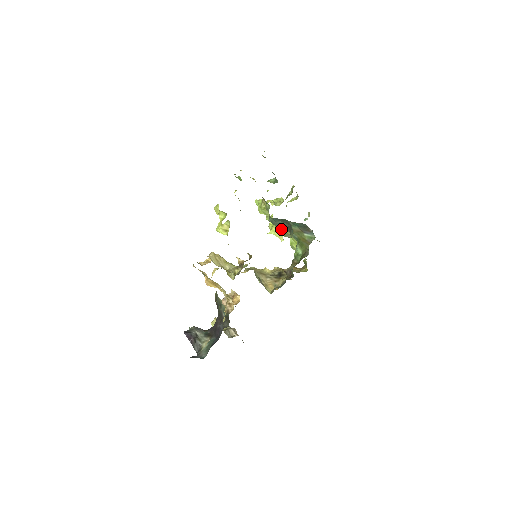
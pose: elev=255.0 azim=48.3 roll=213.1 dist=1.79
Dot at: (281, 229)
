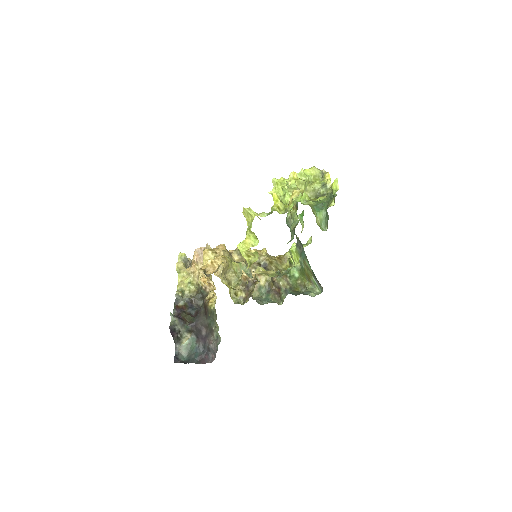
Dot at: occluded
